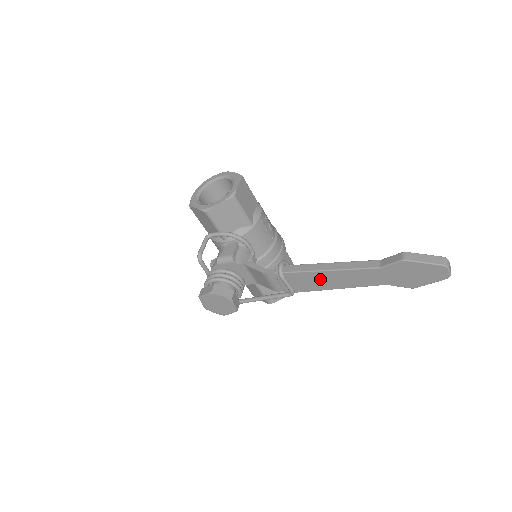
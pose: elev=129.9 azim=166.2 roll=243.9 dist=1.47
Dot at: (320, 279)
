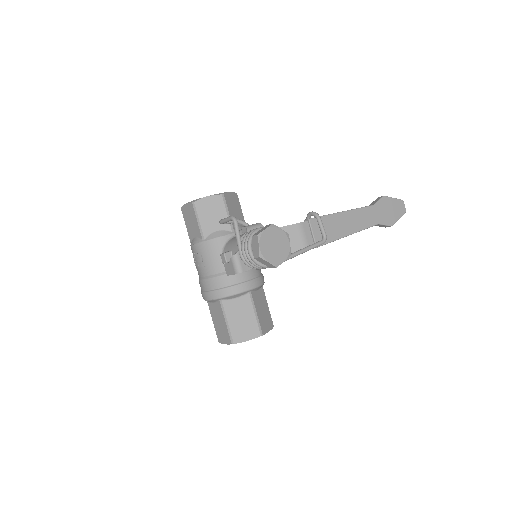
Dot at: (341, 222)
